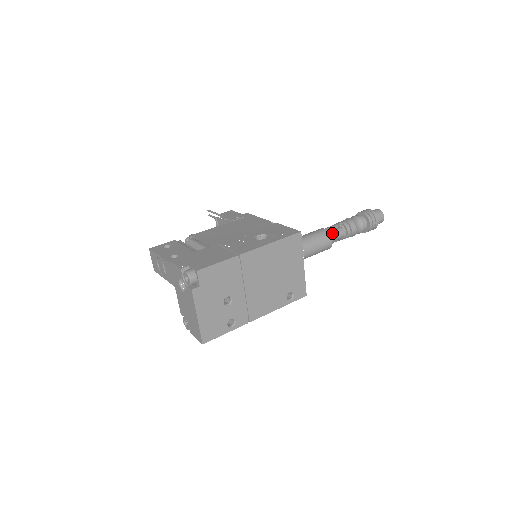
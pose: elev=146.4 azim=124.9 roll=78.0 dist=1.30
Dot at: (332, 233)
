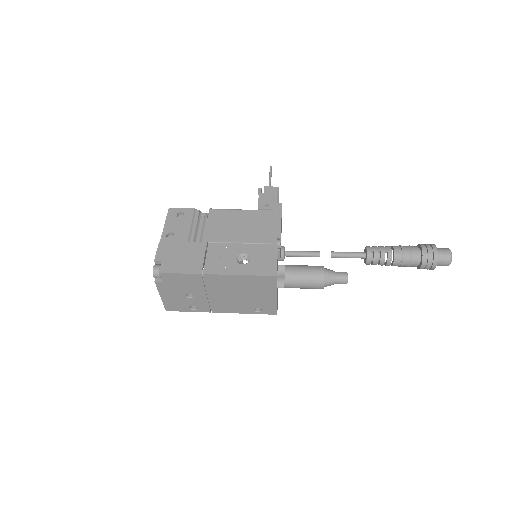
Dot at: (329, 279)
